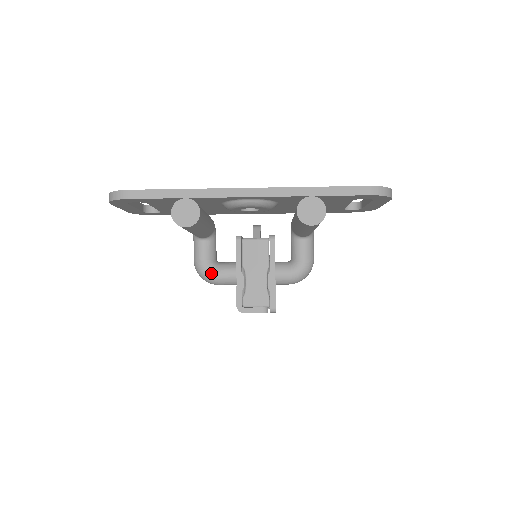
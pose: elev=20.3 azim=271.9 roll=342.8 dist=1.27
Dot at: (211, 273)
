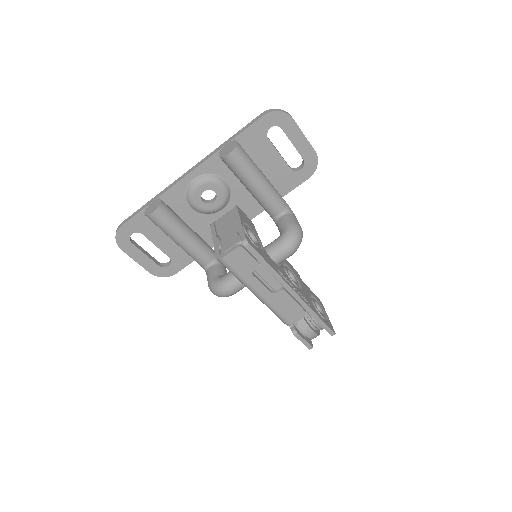
Dot at: (219, 281)
